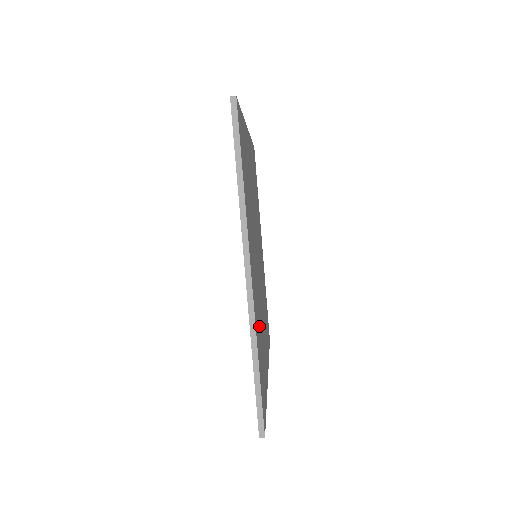
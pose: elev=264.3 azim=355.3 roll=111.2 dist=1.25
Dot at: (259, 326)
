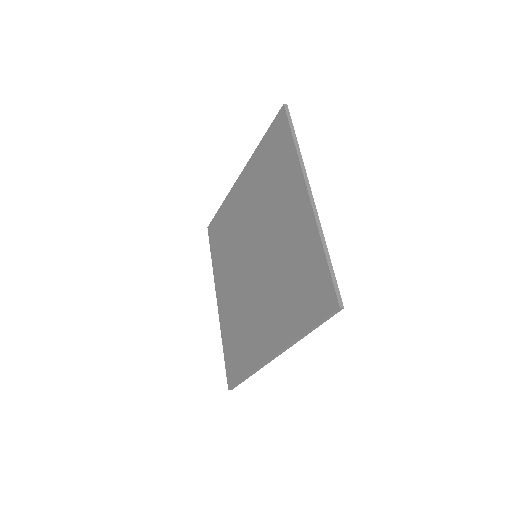
Dot at: occluded
